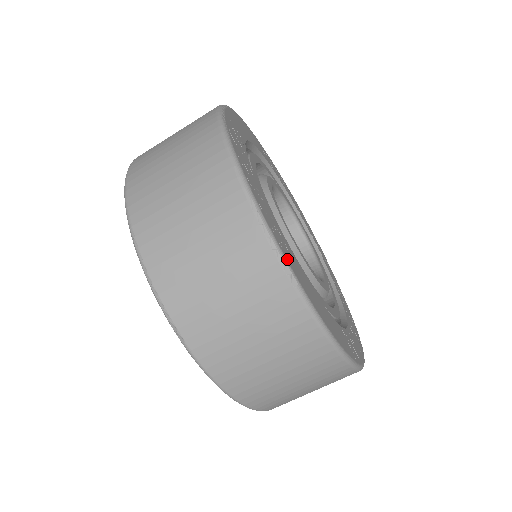
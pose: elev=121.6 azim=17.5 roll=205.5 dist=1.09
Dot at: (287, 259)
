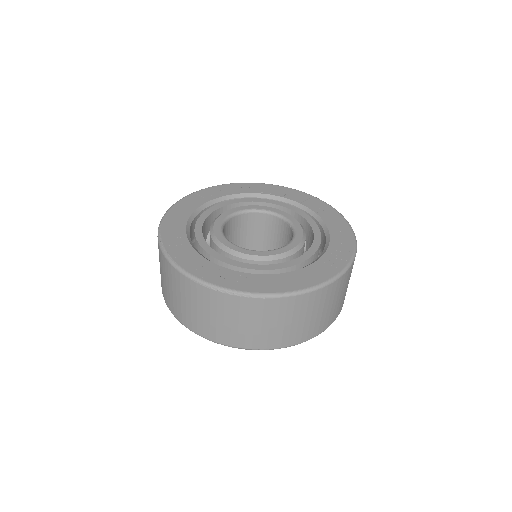
Dot at: (251, 291)
